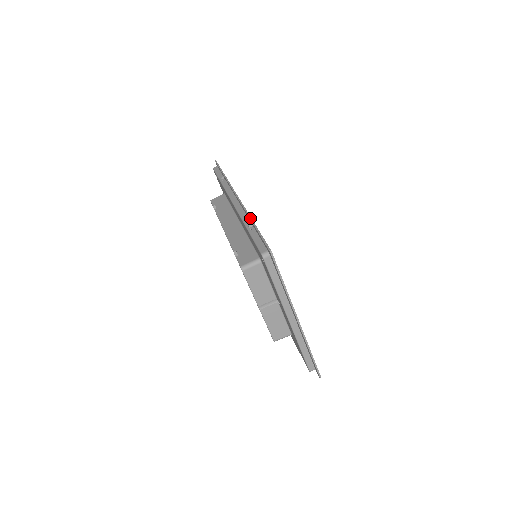
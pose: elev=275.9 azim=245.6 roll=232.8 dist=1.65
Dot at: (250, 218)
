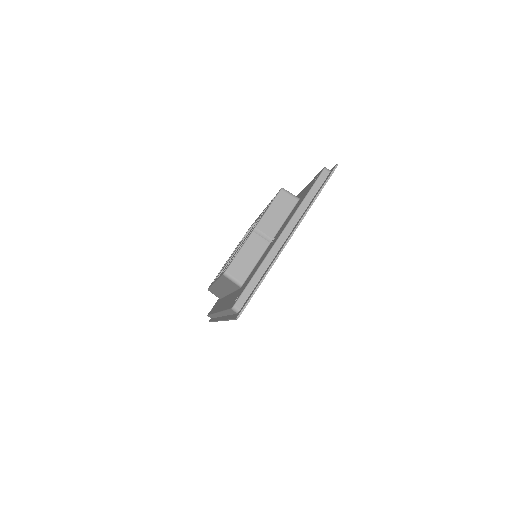
Dot at: occluded
